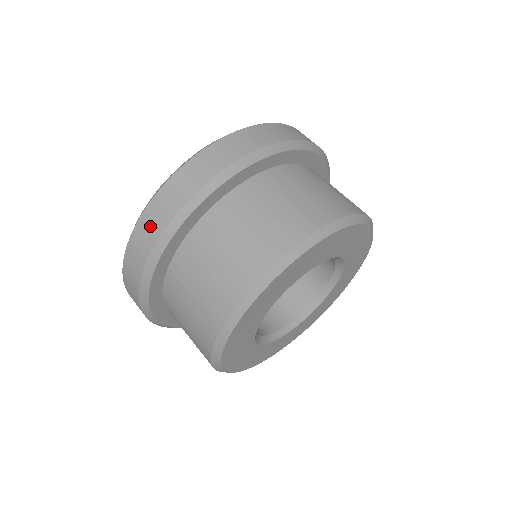
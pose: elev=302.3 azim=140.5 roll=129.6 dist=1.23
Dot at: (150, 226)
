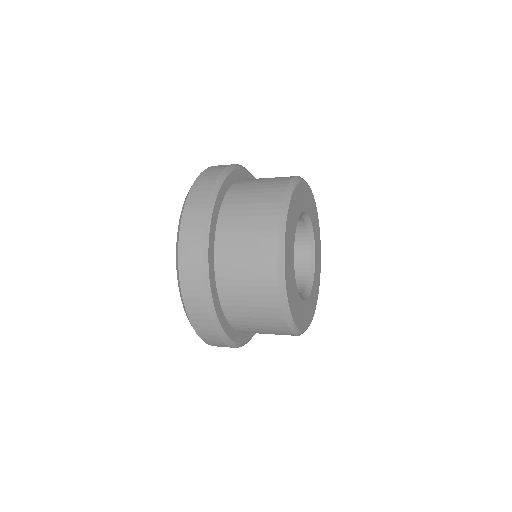
Dot at: (195, 208)
